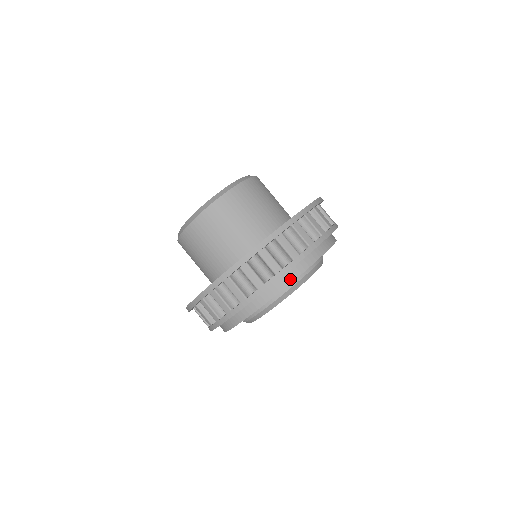
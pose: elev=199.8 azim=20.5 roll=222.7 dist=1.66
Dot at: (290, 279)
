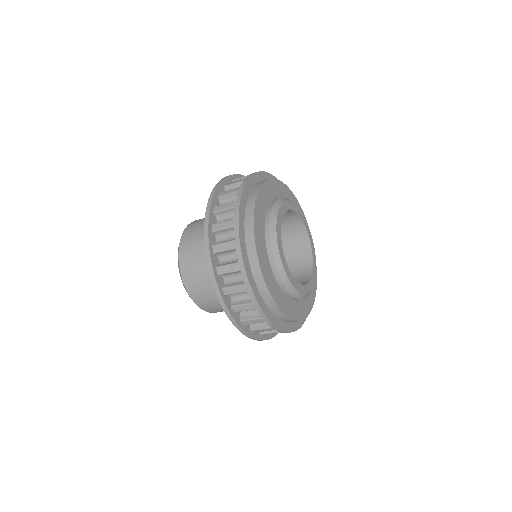
Dot at: (260, 277)
